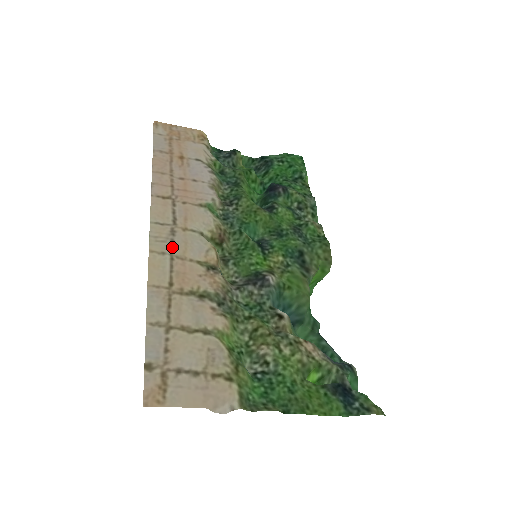
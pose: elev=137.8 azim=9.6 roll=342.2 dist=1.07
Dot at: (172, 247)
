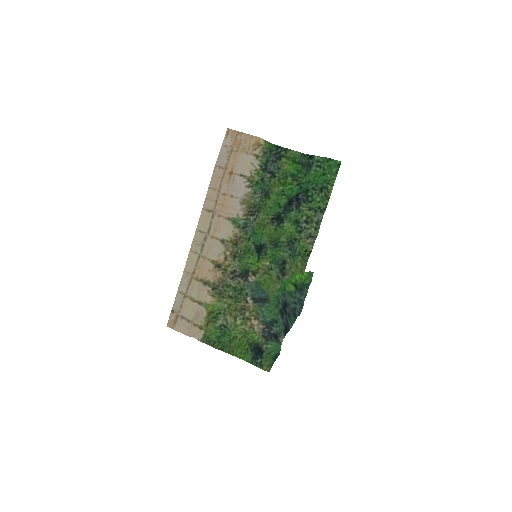
Dot at: (202, 249)
